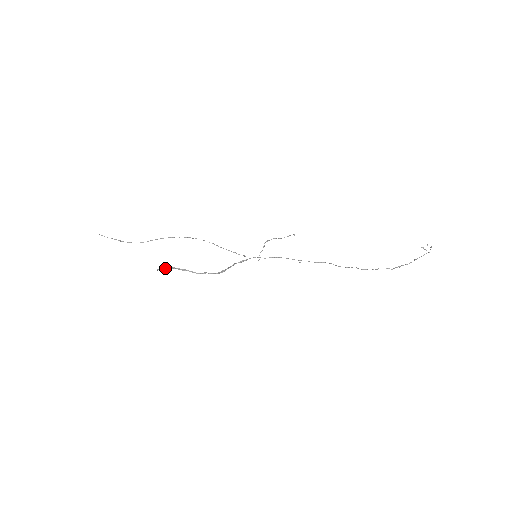
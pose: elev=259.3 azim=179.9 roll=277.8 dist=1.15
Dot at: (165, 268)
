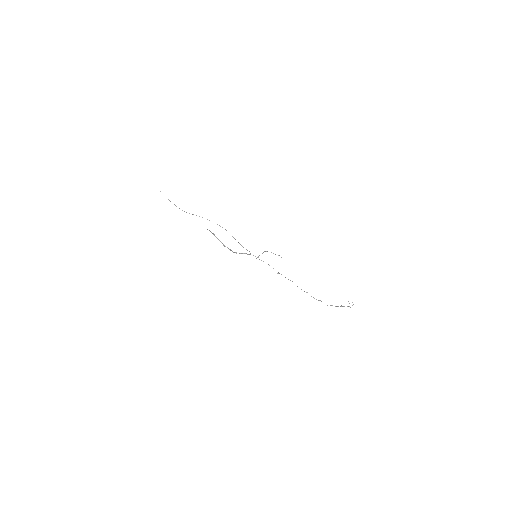
Dot at: occluded
